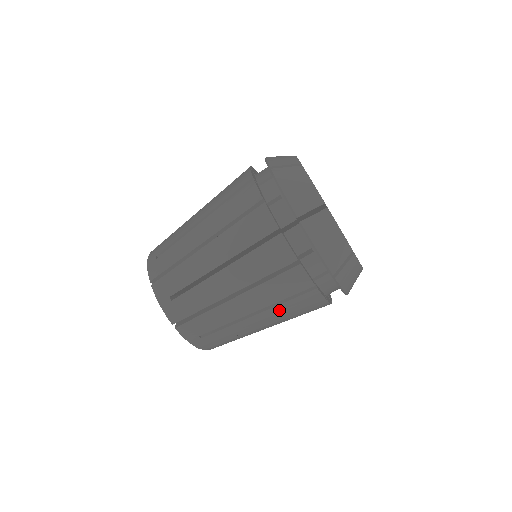
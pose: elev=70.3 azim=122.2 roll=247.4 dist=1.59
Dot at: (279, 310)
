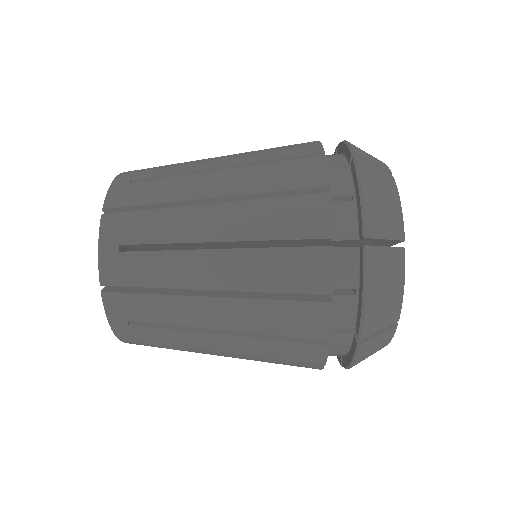
Dot at: (259, 345)
